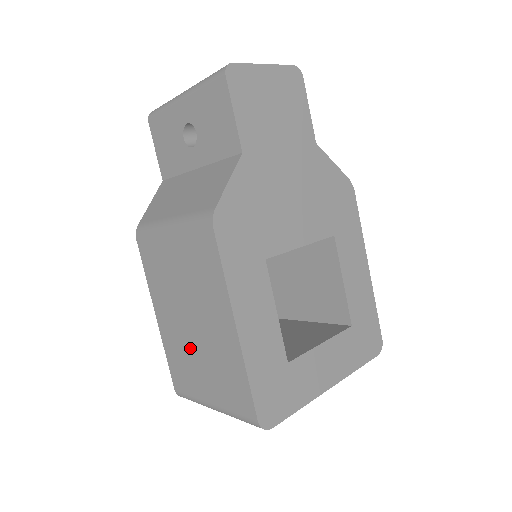
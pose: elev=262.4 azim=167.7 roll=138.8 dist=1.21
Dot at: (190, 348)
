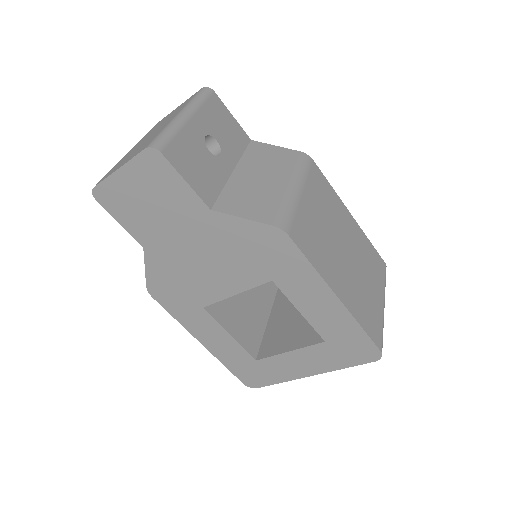
Dot at: occluded
